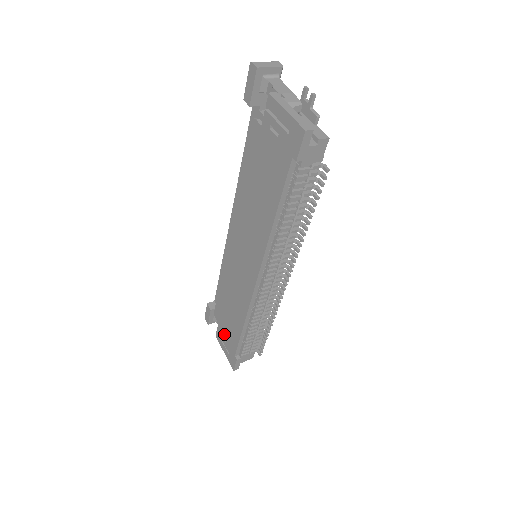
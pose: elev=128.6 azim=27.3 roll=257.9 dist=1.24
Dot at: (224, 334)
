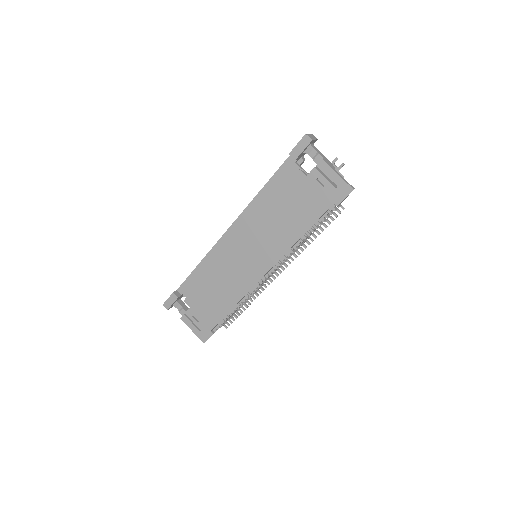
Dot at: (198, 316)
